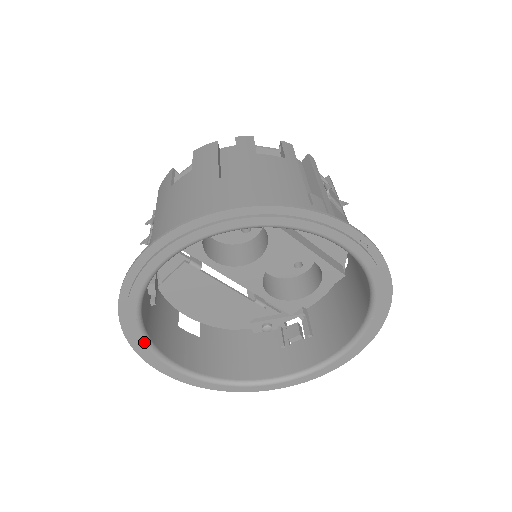
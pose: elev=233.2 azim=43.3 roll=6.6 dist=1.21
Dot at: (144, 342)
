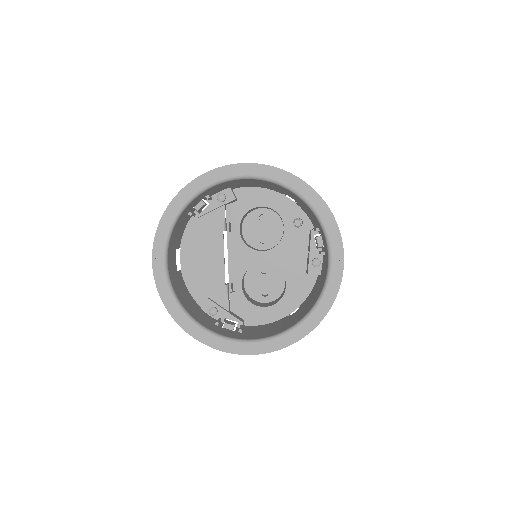
Dot at: (176, 214)
